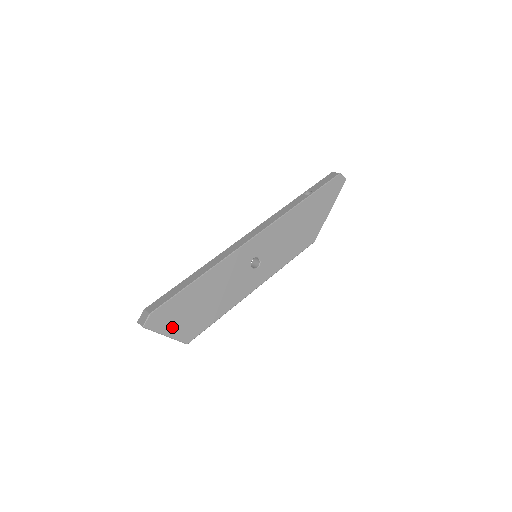
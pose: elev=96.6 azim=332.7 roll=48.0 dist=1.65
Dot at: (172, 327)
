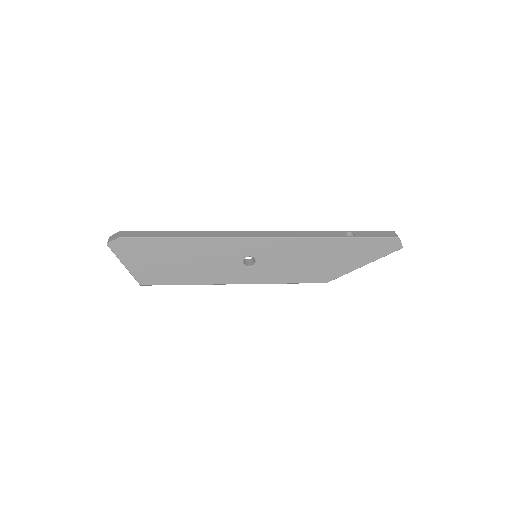
Dot at: (134, 262)
